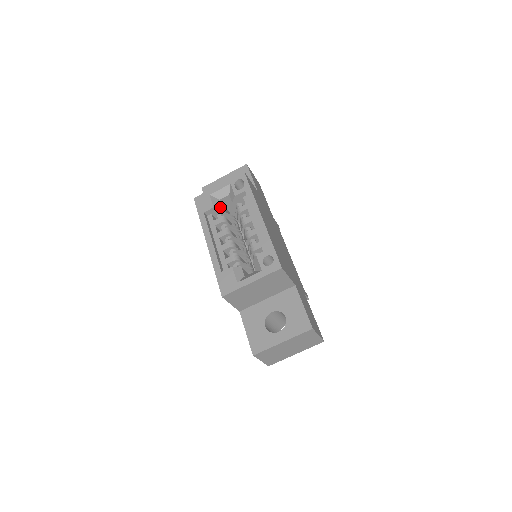
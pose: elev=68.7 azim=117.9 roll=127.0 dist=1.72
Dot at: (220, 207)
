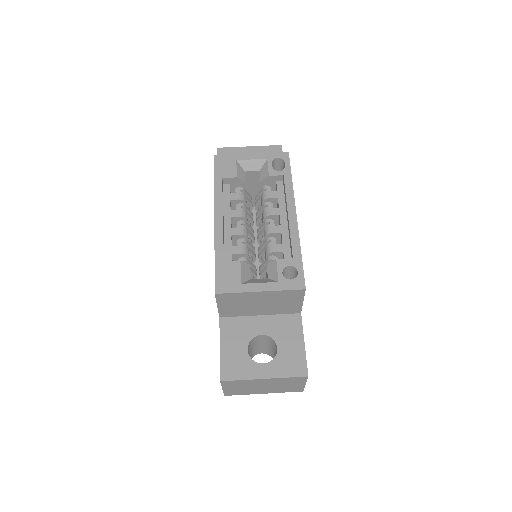
Dot at: (244, 180)
